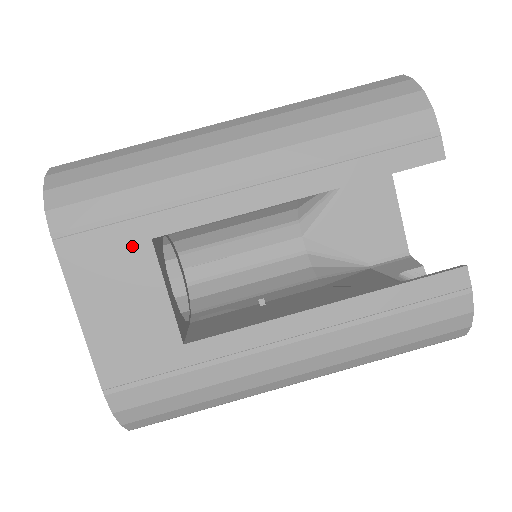
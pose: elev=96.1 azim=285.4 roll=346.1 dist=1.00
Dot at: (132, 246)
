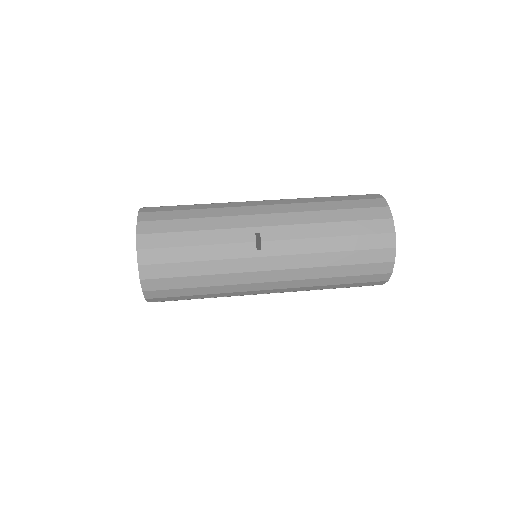
Dot at: occluded
